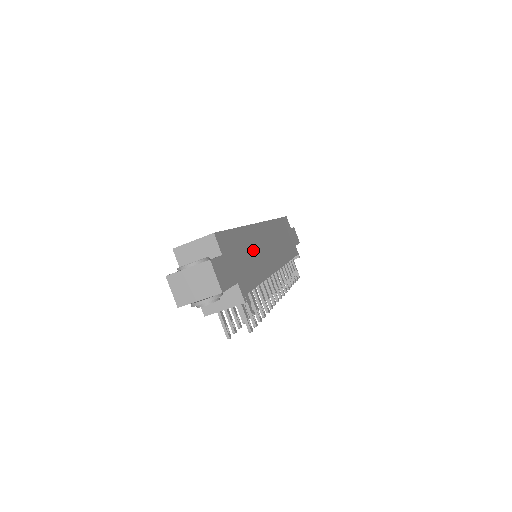
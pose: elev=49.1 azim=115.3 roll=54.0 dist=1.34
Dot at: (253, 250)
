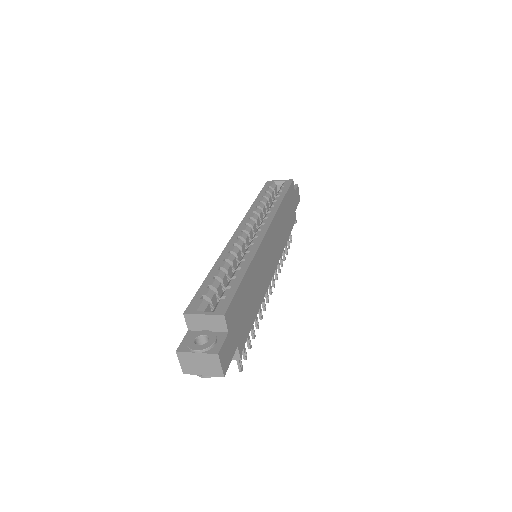
Dot at: (255, 282)
